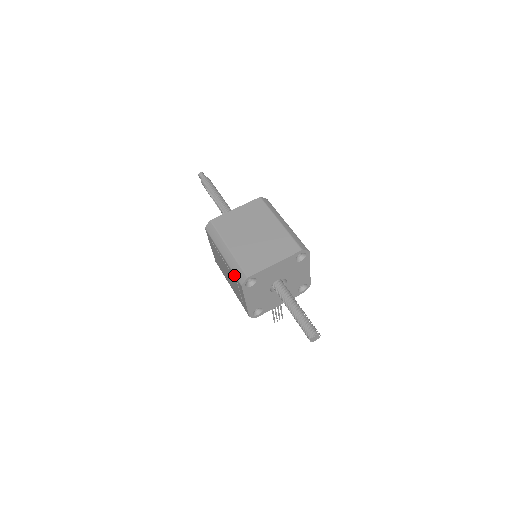
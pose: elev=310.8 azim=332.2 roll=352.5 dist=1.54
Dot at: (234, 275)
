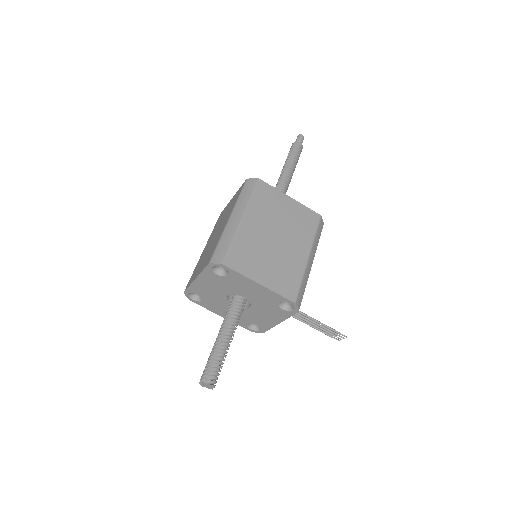
Dot at: occluded
